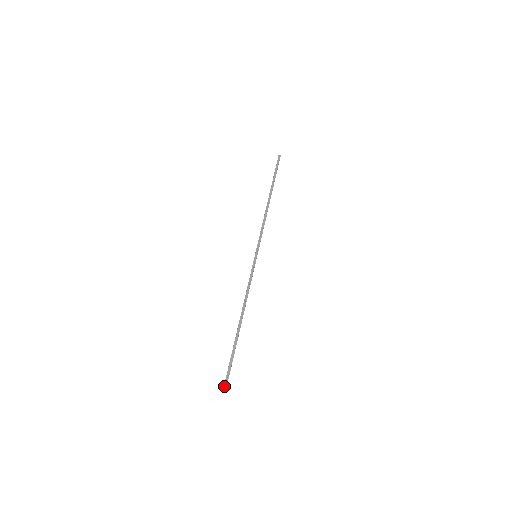
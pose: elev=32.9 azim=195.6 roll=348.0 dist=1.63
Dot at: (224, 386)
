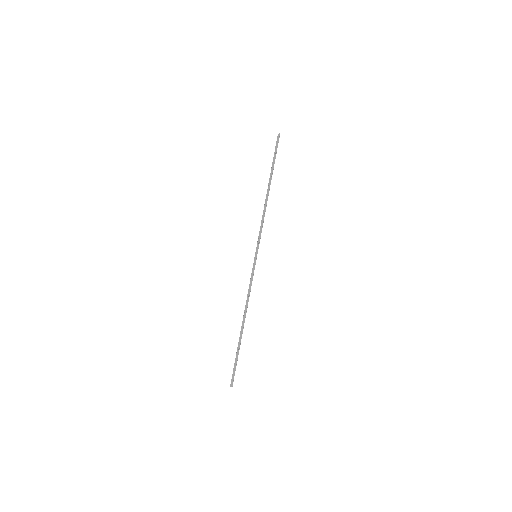
Dot at: (231, 382)
